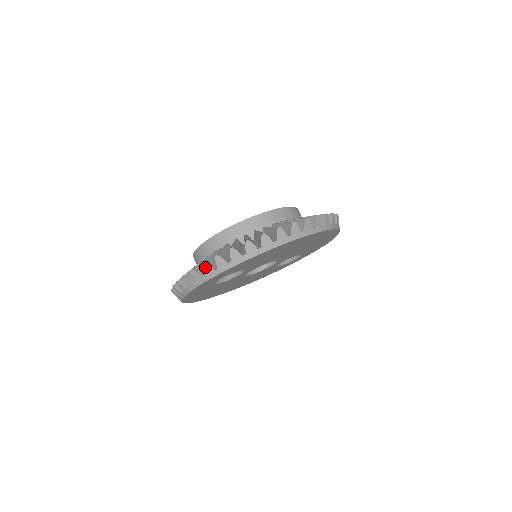
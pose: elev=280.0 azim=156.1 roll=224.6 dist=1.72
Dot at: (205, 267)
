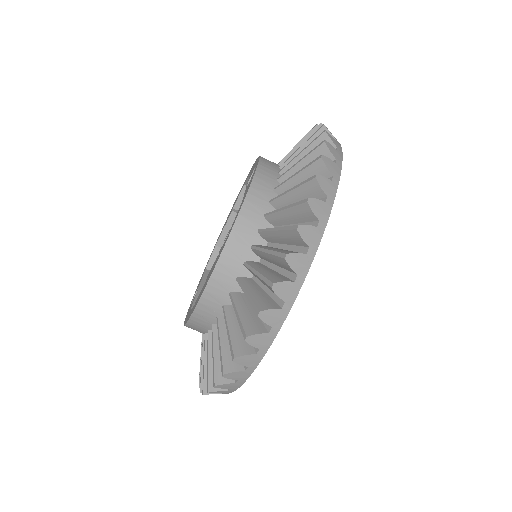
Dot at: occluded
